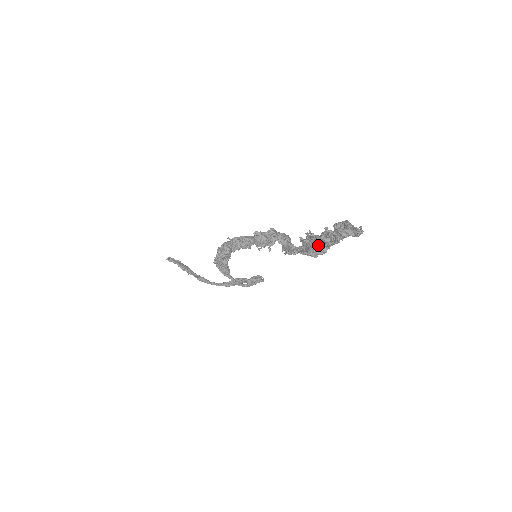
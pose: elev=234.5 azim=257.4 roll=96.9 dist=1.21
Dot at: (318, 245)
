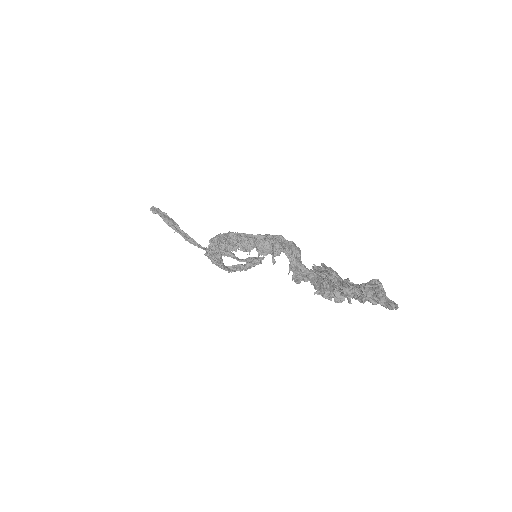
Dot at: (335, 289)
